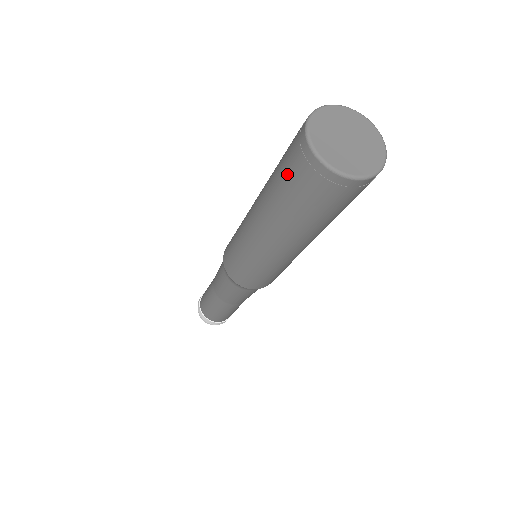
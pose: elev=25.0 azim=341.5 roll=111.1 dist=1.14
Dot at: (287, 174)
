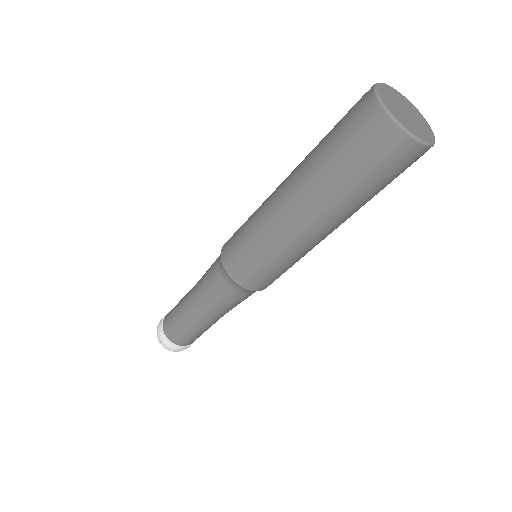
Dot at: (357, 156)
